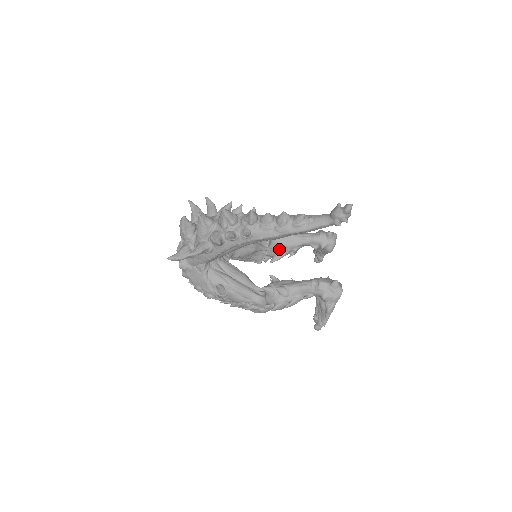
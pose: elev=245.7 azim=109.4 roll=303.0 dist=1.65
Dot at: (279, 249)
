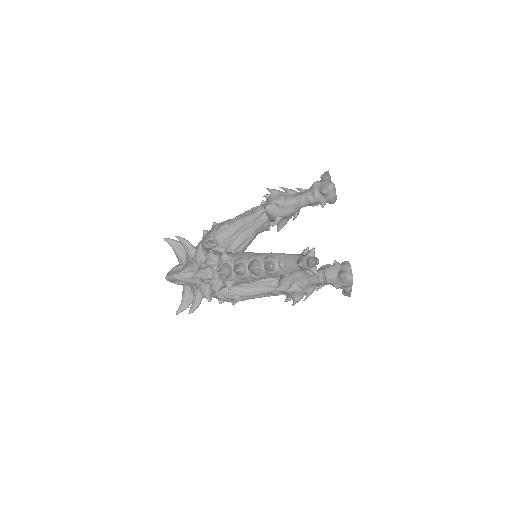
Dot at: occluded
